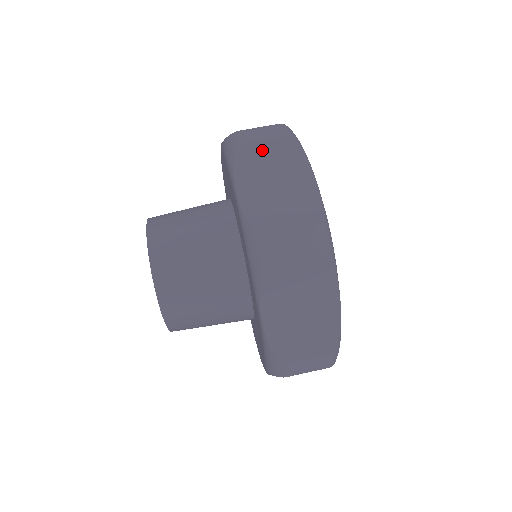
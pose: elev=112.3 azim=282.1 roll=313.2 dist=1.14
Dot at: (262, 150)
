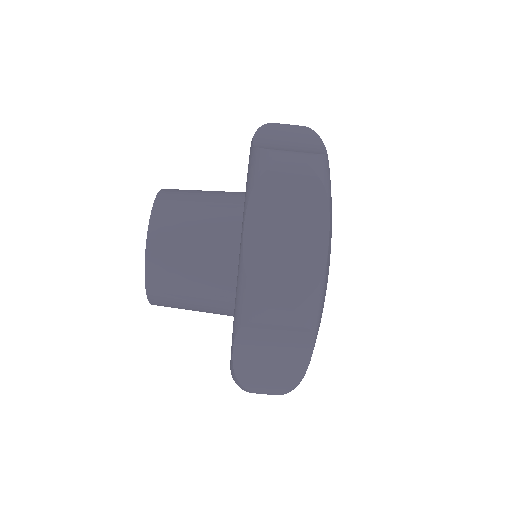
Dot at: (285, 187)
